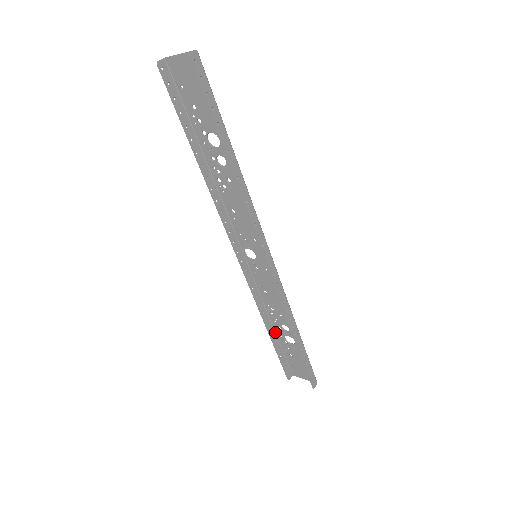
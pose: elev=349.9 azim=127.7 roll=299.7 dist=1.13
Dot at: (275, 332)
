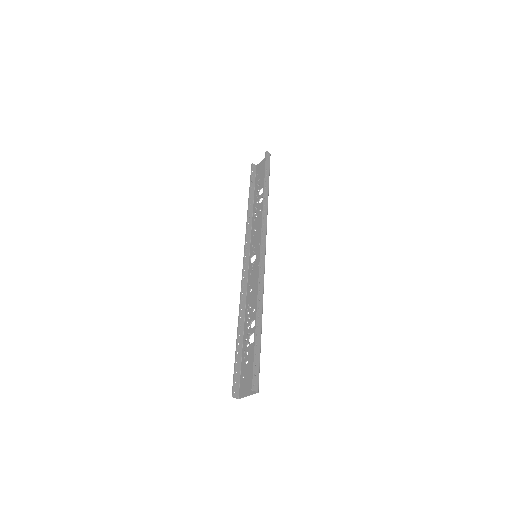
Dot at: (243, 337)
